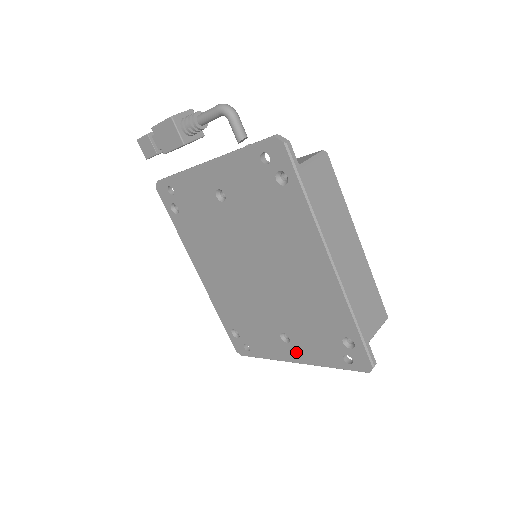
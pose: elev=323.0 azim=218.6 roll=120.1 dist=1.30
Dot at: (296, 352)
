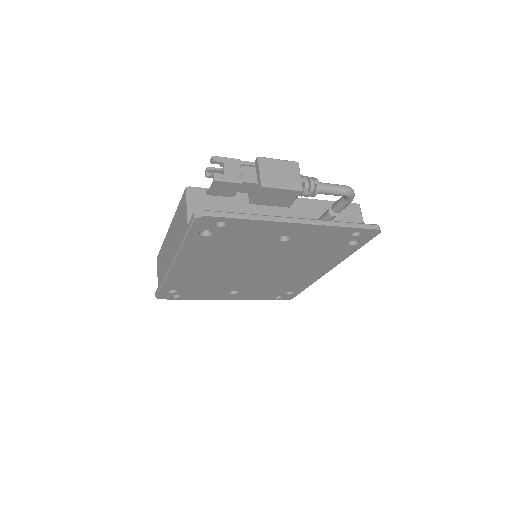
Dot at: (235, 297)
